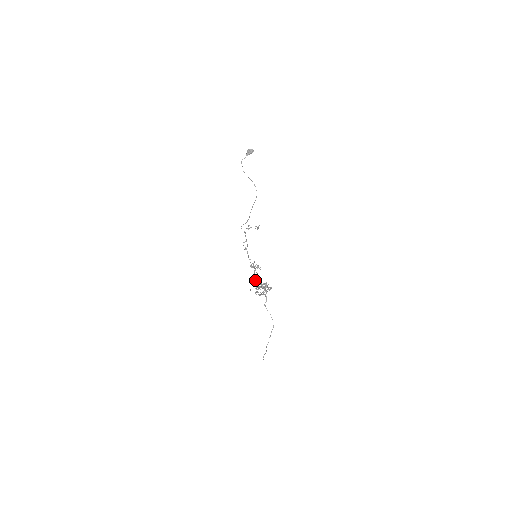
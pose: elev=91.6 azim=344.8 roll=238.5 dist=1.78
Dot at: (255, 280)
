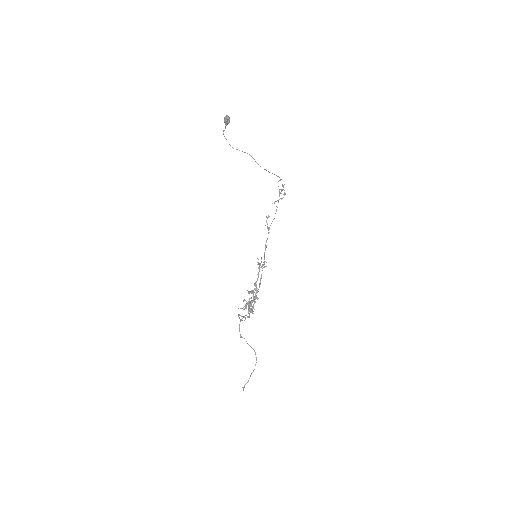
Dot at: (249, 291)
